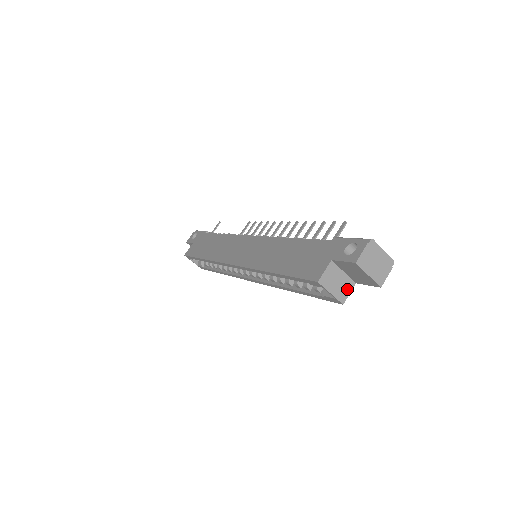
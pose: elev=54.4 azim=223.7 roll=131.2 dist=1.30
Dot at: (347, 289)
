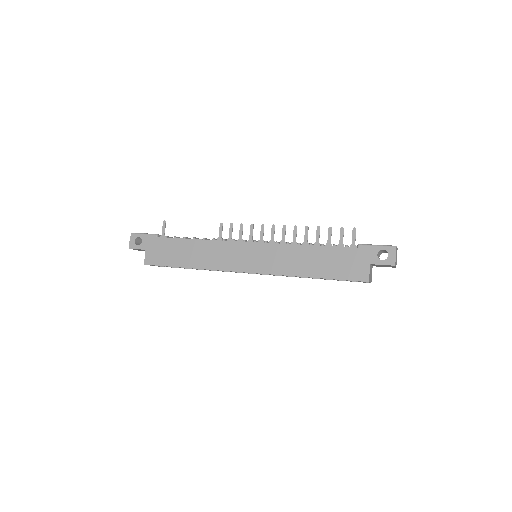
Dot at: occluded
